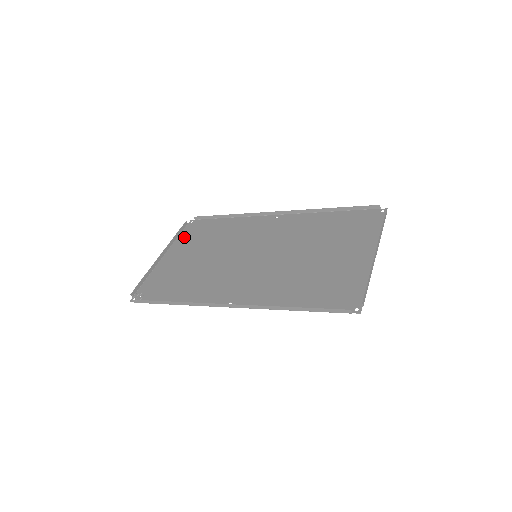
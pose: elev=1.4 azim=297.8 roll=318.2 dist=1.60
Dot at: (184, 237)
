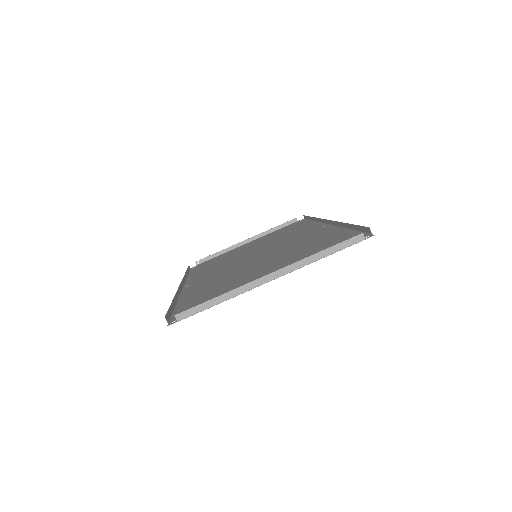
Dot at: (277, 231)
